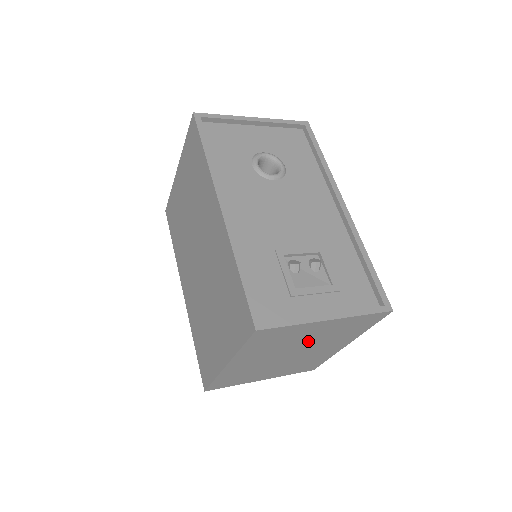
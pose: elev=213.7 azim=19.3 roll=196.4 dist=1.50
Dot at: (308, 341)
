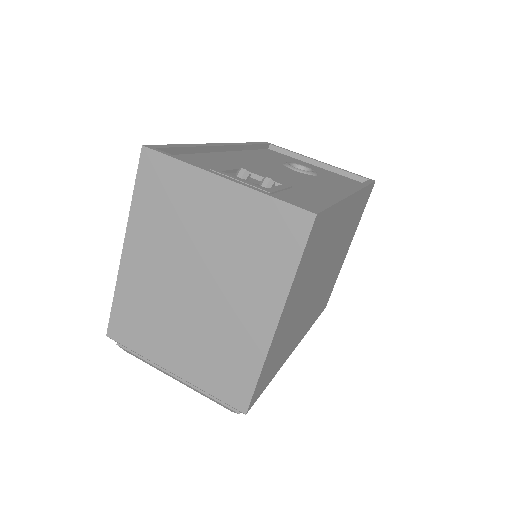
Dot at: (210, 245)
